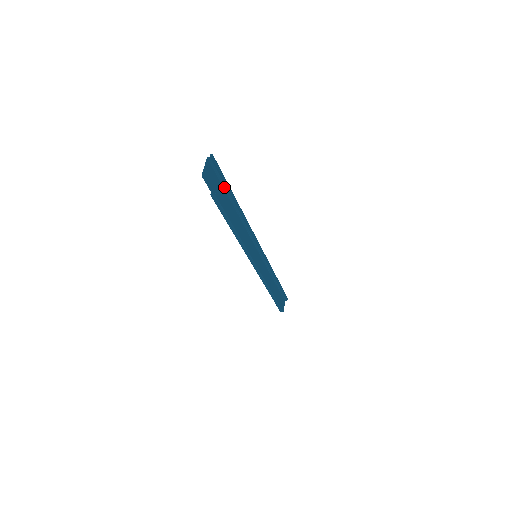
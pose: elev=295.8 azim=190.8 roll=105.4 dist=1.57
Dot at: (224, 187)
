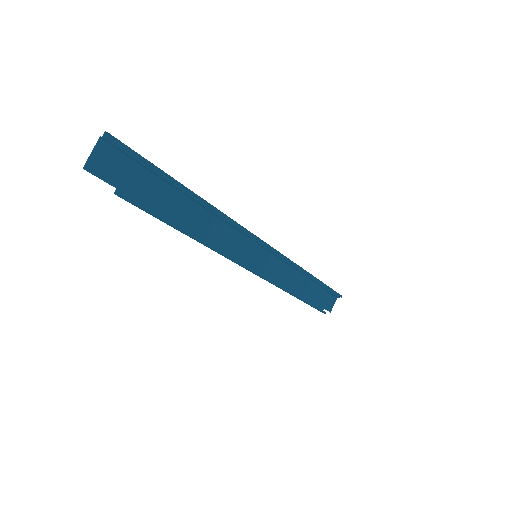
Dot at: (157, 175)
